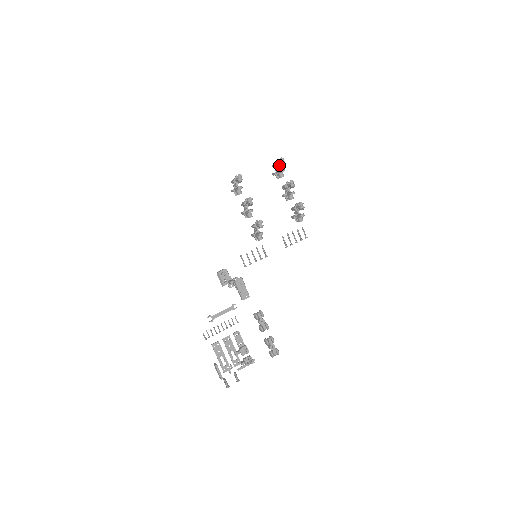
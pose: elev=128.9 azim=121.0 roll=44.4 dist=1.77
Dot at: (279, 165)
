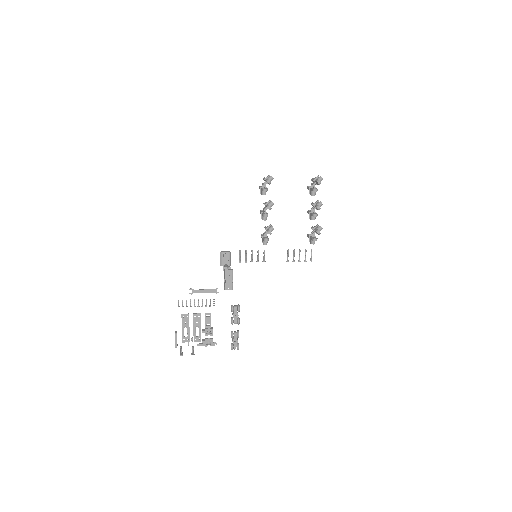
Dot at: (315, 182)
